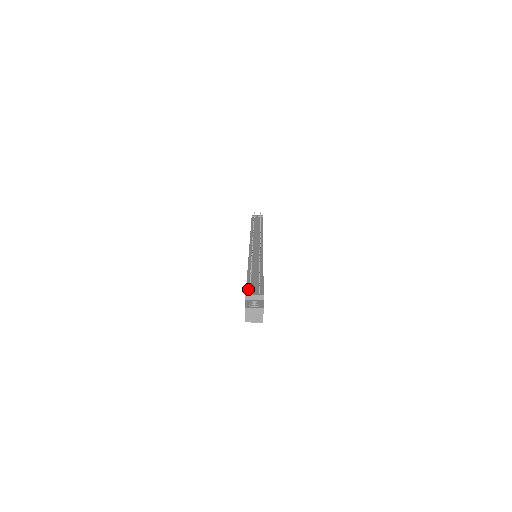
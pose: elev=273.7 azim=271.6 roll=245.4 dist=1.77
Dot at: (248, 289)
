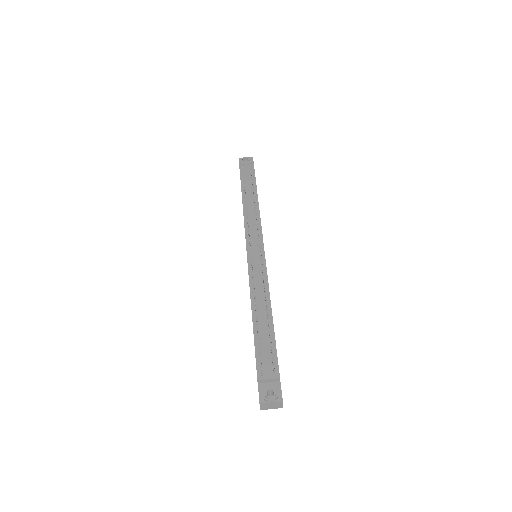
Dot at: (258, 361)
